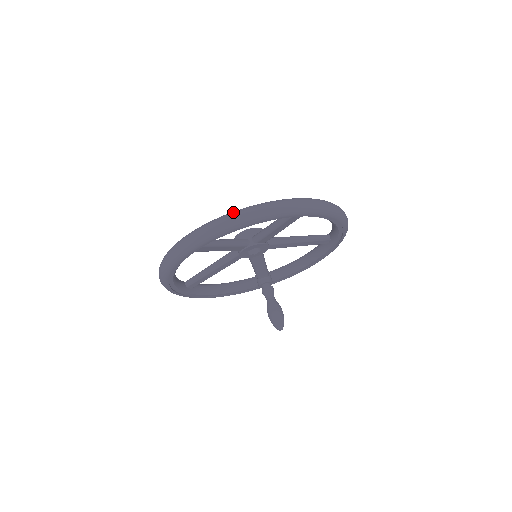
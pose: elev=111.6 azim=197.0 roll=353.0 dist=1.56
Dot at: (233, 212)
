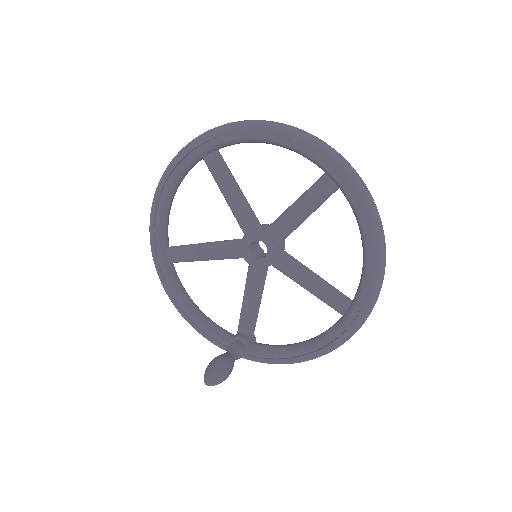
Dot at: occluded
